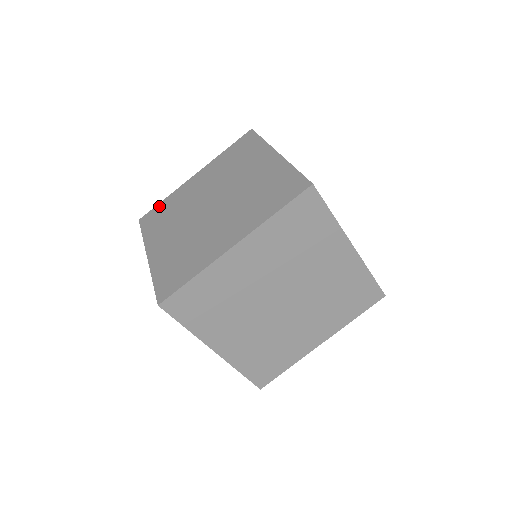
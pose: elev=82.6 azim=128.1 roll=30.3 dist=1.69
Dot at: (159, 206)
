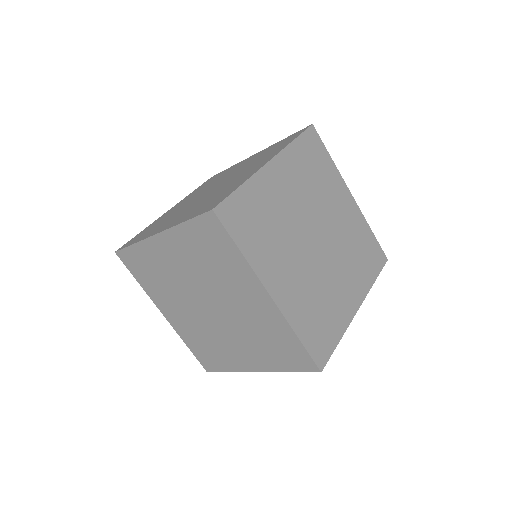
Dot at: (138, 234)
